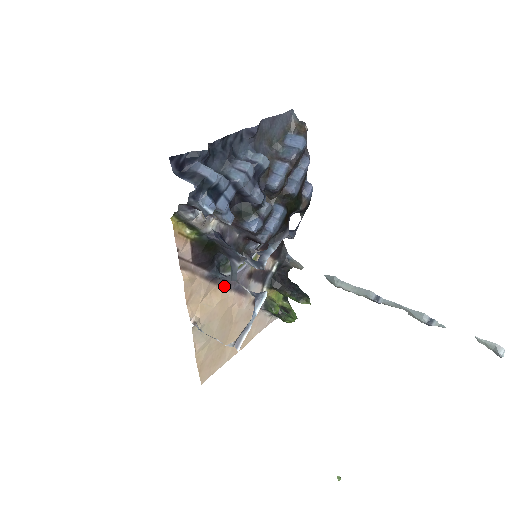
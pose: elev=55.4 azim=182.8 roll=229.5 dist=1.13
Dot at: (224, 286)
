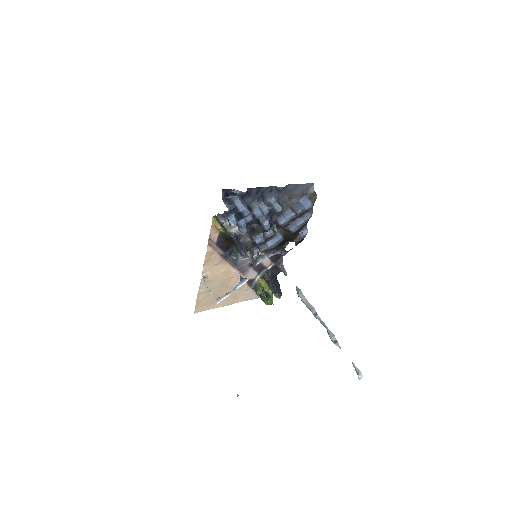
Dot at: (231, 264)
